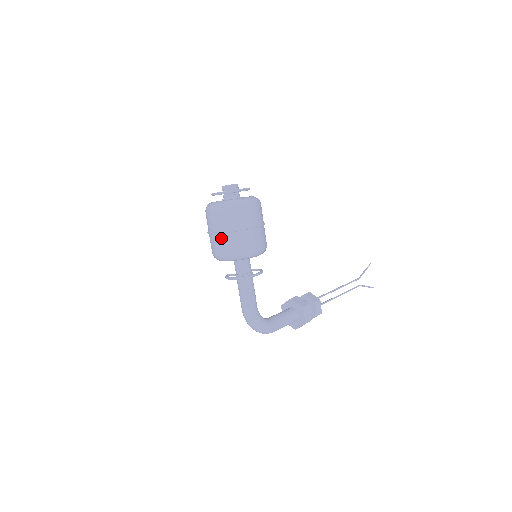
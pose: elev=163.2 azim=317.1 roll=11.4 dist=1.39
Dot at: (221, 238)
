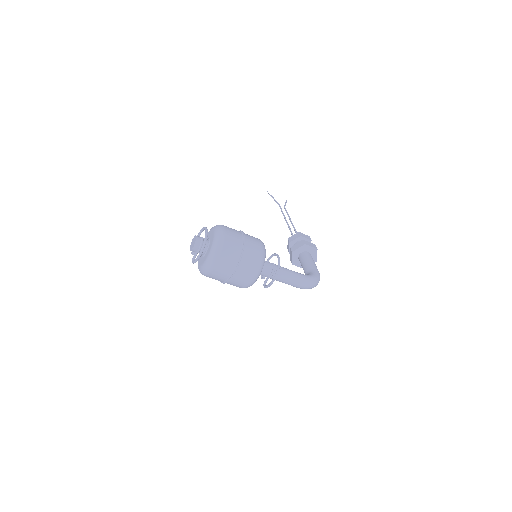
Dot at: (241, 268)
